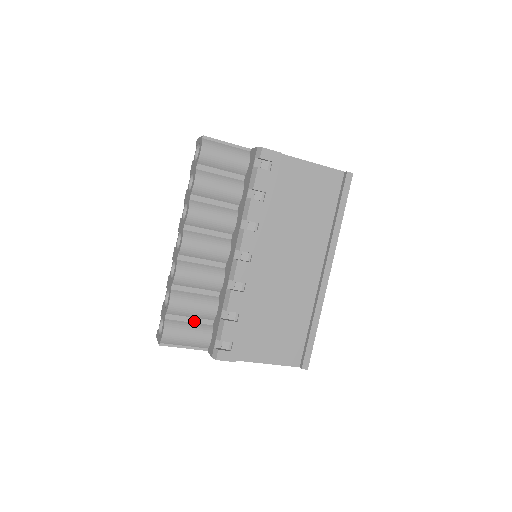
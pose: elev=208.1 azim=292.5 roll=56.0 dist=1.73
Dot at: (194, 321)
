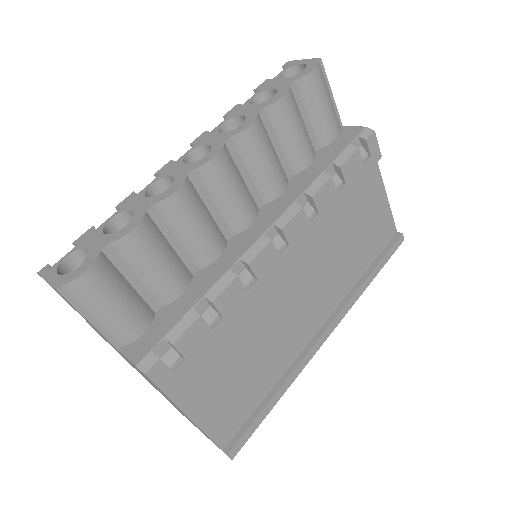
Dot at: (137, 287)
